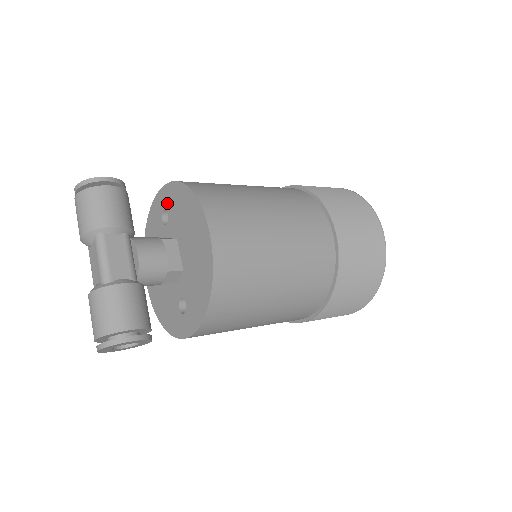
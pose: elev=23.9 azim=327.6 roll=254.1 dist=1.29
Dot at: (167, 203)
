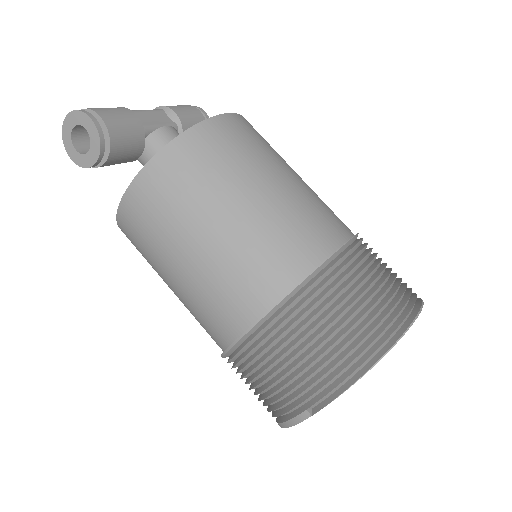
Dot at: occluded
